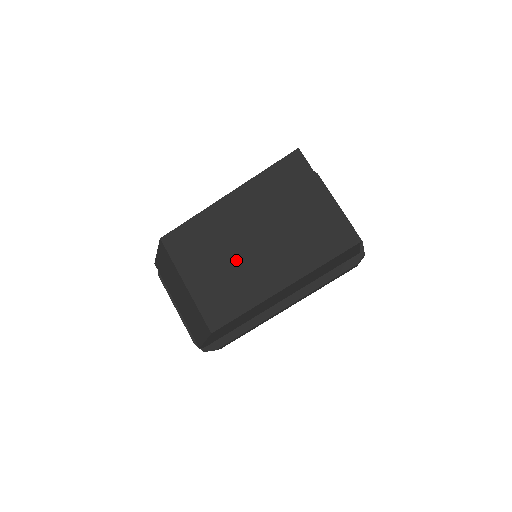
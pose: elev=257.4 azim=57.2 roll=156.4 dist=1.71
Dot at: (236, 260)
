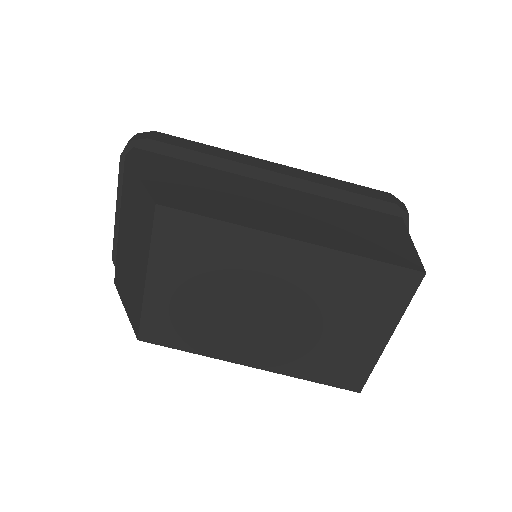
Dot at: (229, 308)
